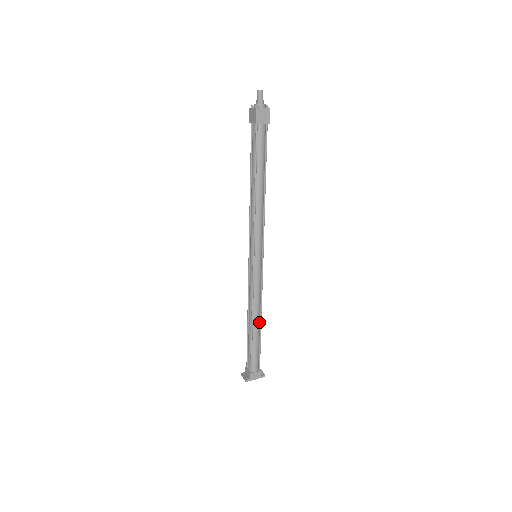
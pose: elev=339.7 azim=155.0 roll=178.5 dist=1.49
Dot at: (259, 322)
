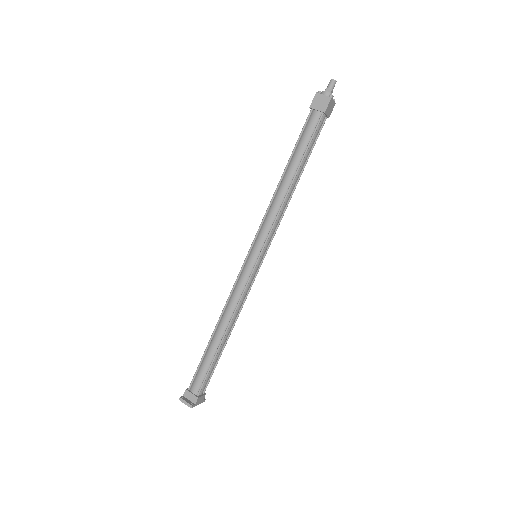
Dot at: (228, 334)
